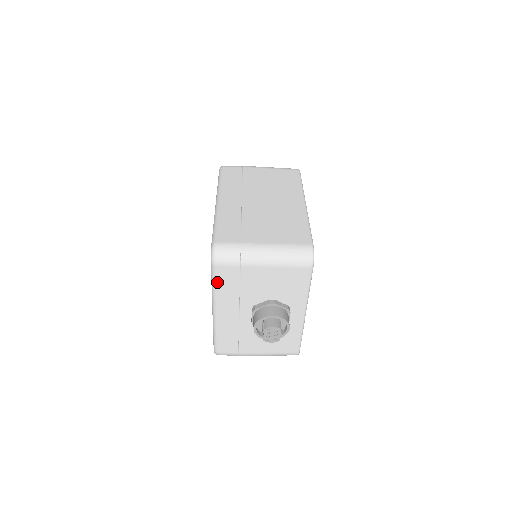
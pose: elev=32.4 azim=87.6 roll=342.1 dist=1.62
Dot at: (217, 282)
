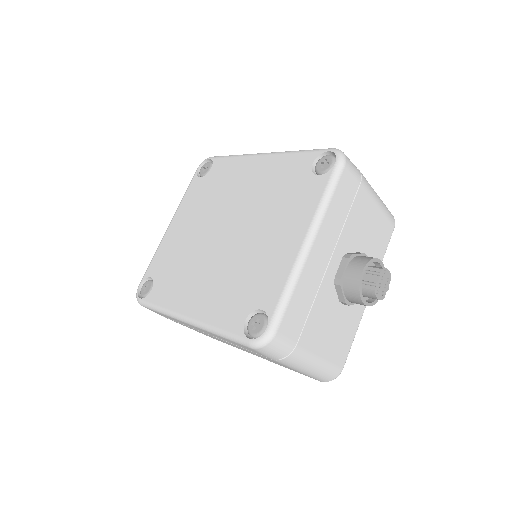
Dot at: (335, 192)
